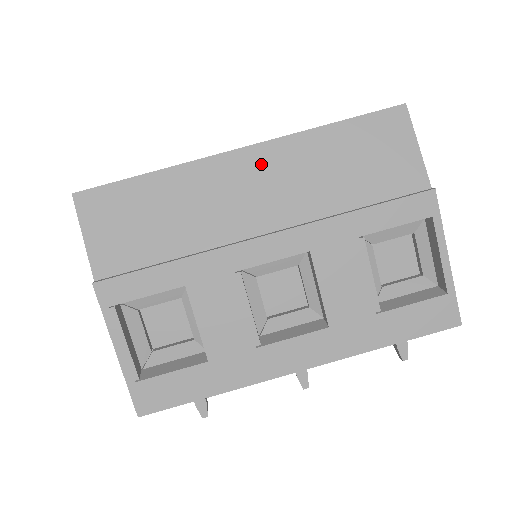
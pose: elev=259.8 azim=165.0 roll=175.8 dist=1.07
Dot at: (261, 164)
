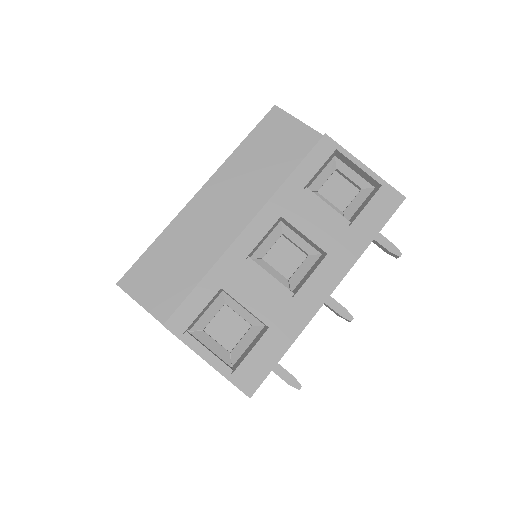
Dot at: (217, 190)
